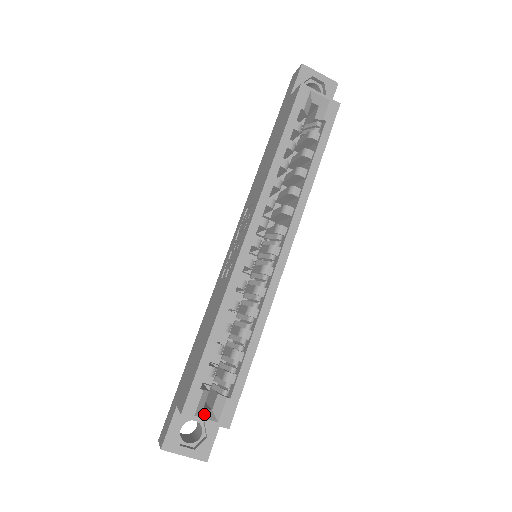
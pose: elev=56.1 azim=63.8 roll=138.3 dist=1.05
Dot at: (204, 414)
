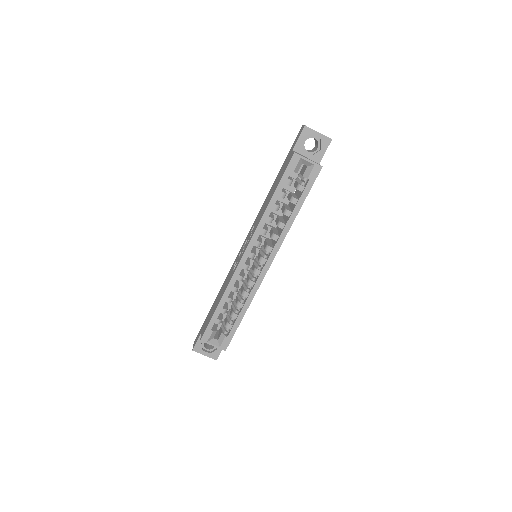
Dot at: (213, 342)
